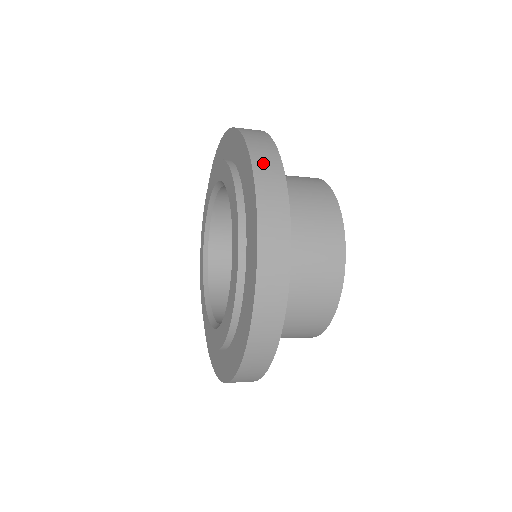
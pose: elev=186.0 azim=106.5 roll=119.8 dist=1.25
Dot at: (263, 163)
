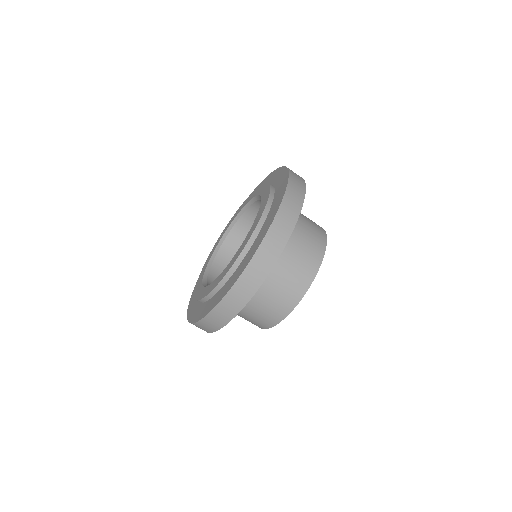
Dot at: occluded
